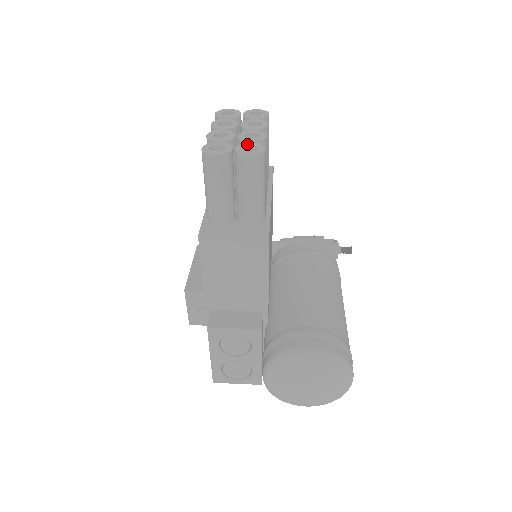
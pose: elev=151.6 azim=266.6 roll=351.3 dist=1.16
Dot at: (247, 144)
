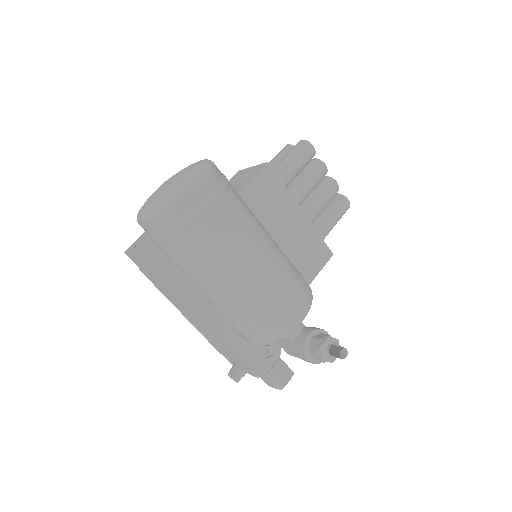
Dot at: occluded
